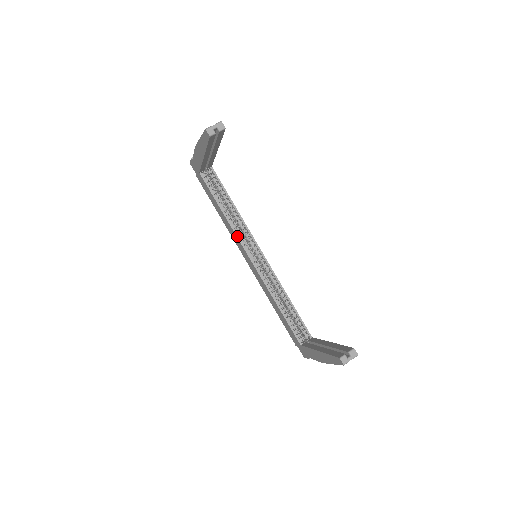
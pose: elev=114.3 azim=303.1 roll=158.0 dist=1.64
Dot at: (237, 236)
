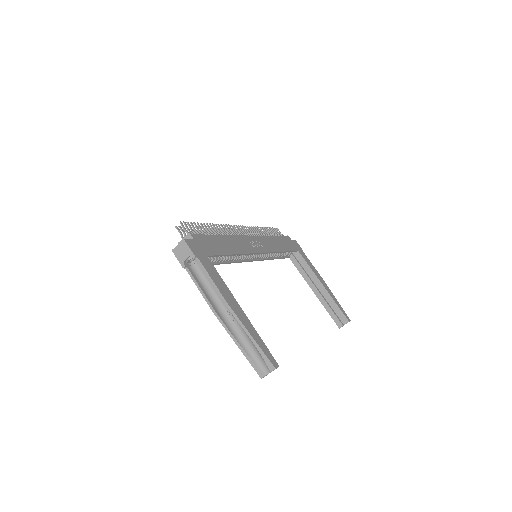
Dot at: (239, 262)
